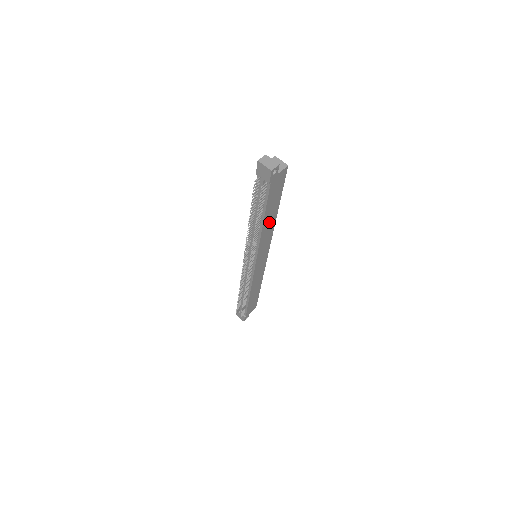
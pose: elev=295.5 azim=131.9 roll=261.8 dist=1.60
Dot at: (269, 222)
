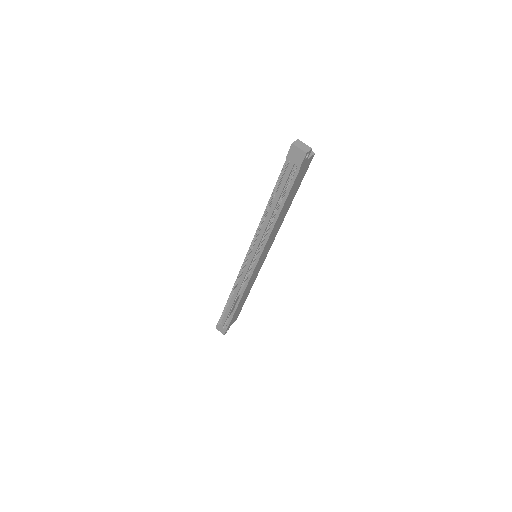
Dot at: (282, 215)
